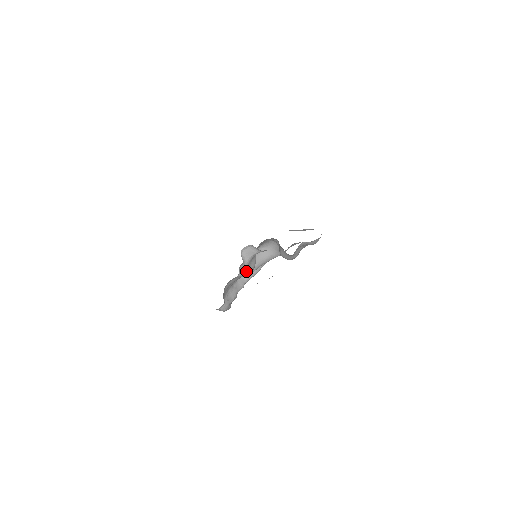
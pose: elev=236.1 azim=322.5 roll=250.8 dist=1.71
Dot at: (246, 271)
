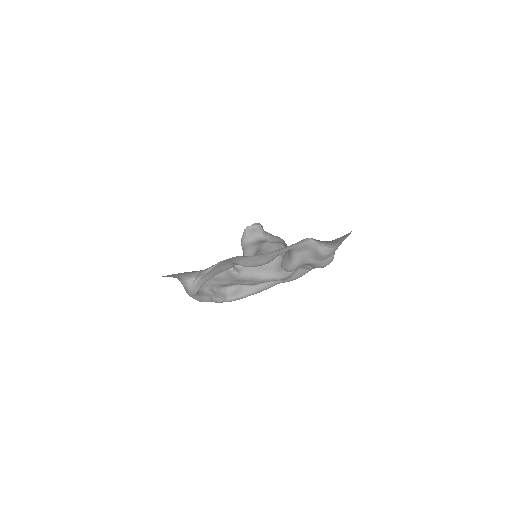
Dot at: (237, 270)
